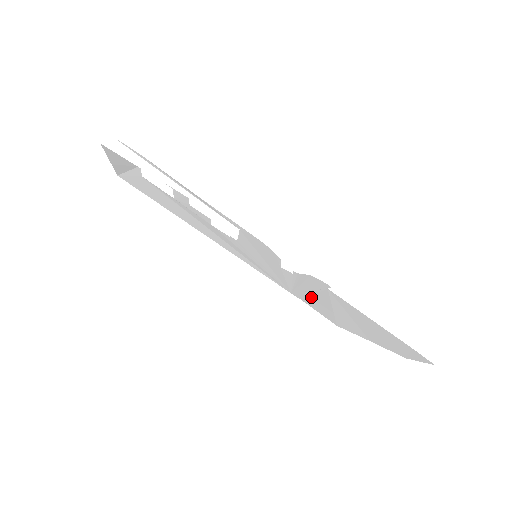
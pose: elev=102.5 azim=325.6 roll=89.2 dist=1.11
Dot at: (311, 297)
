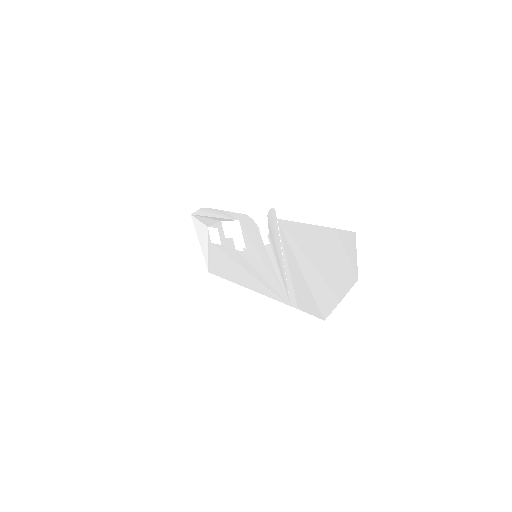
Dot at: (291, 276)
